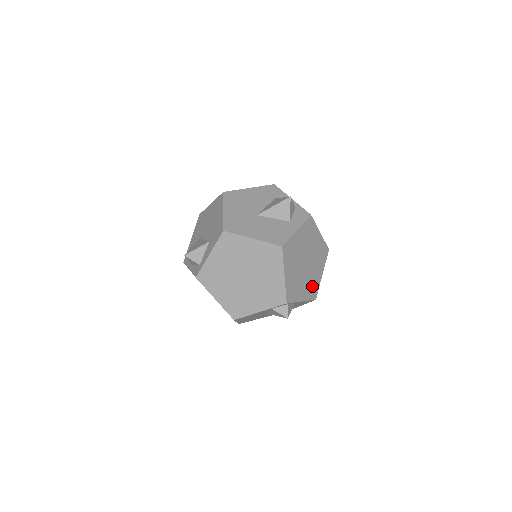
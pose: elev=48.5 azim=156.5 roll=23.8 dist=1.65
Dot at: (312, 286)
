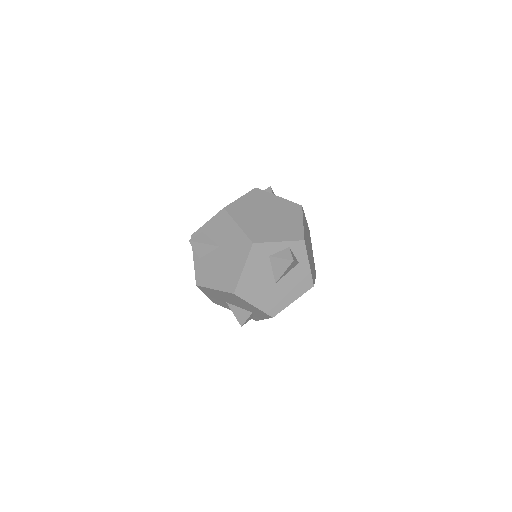
Dot at: (309, 236)
